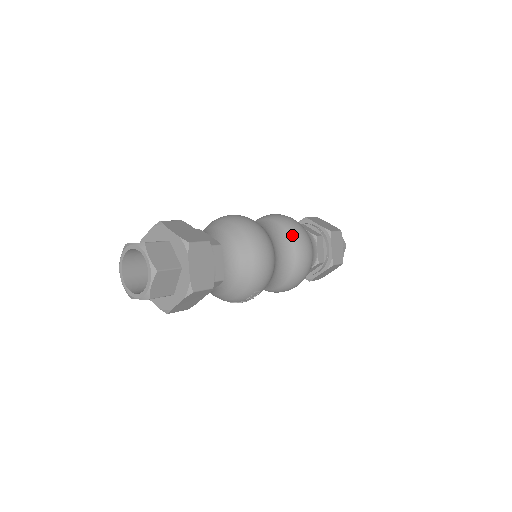
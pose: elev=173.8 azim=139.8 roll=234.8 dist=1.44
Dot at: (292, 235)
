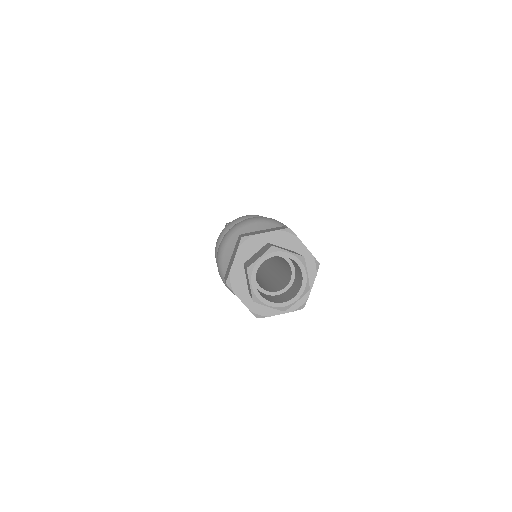
Dot at: occluded
